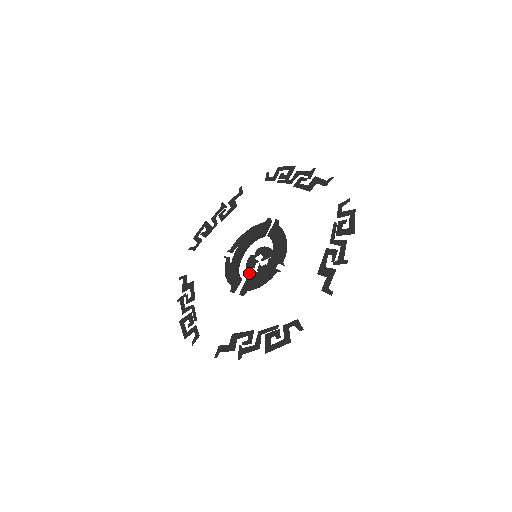
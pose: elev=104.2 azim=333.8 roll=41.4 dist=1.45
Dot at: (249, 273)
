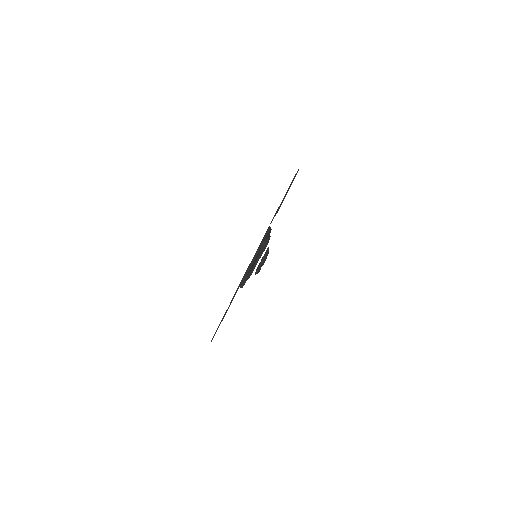
Dot at: (255, 272)
